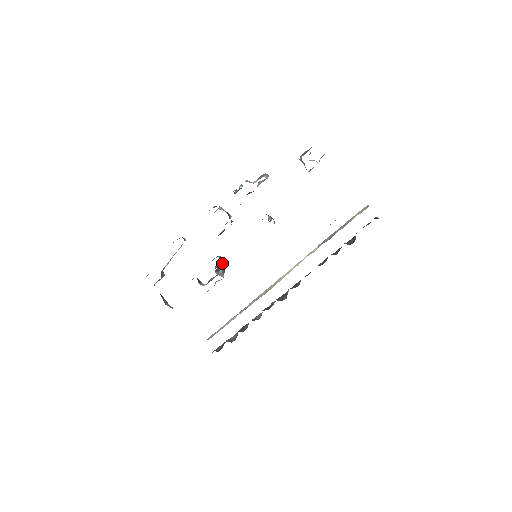
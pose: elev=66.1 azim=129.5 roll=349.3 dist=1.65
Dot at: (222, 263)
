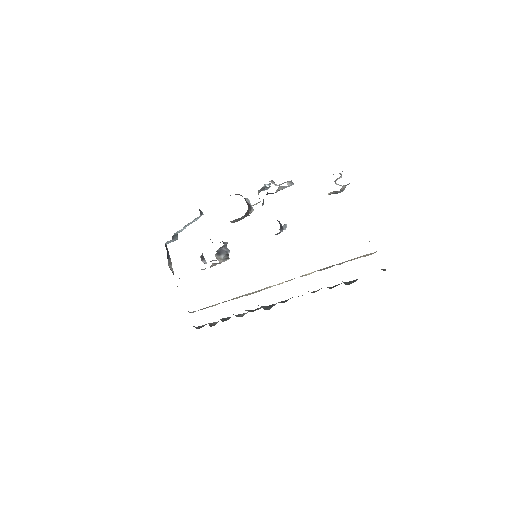
Dot at: (227, 250)
